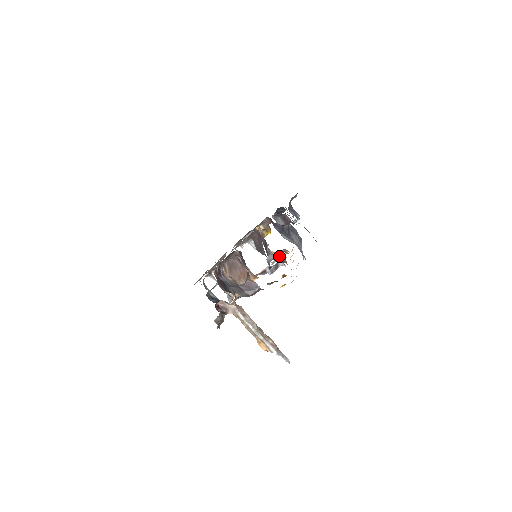
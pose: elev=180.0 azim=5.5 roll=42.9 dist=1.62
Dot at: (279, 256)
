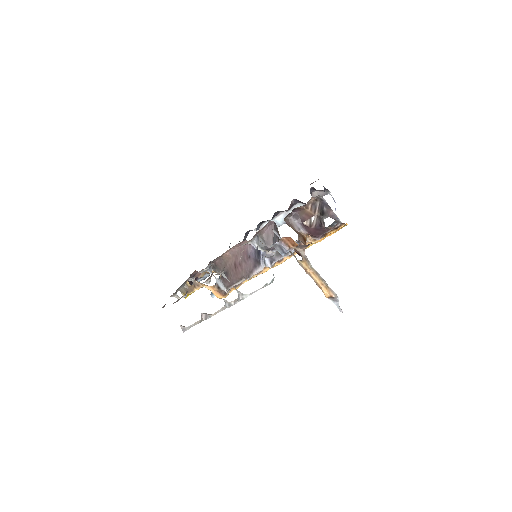
Dot at: occluded
